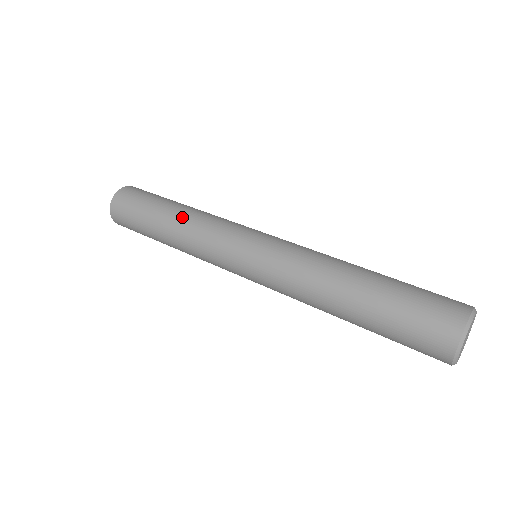
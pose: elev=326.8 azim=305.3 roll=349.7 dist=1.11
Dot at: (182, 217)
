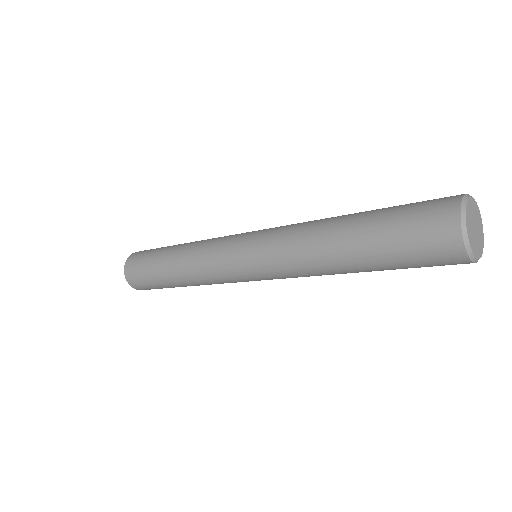
Dot at: occluded
